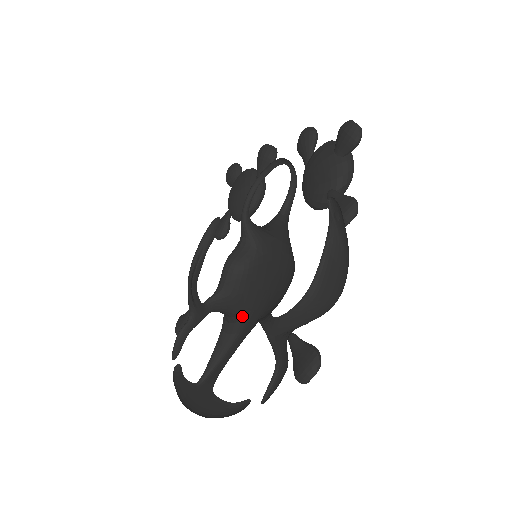
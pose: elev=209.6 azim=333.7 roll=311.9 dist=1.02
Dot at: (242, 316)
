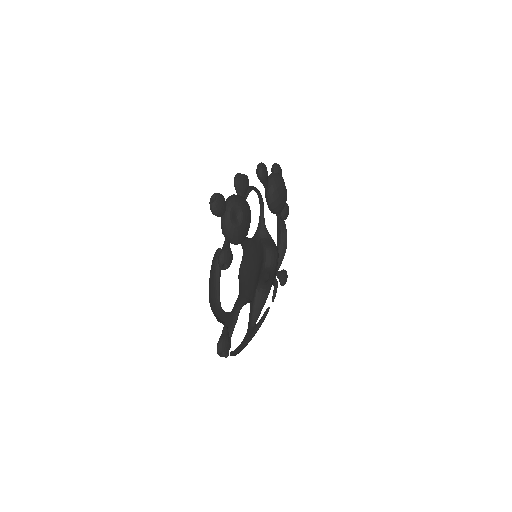
Dot at: (270, 289)
